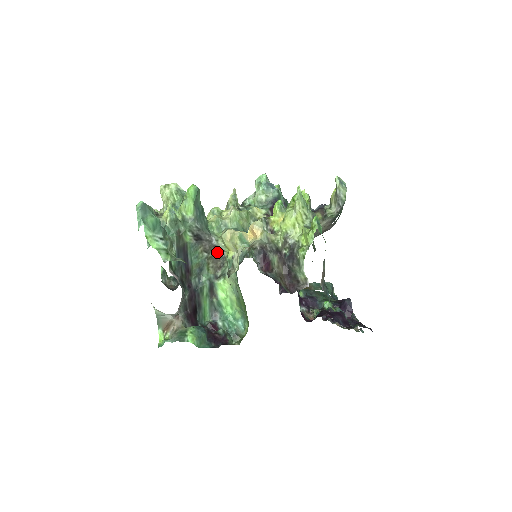
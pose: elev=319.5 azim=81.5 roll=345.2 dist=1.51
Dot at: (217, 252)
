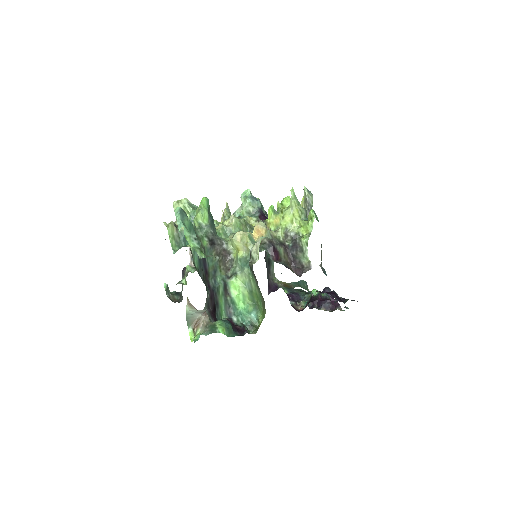
Dot at: (225, 256)
